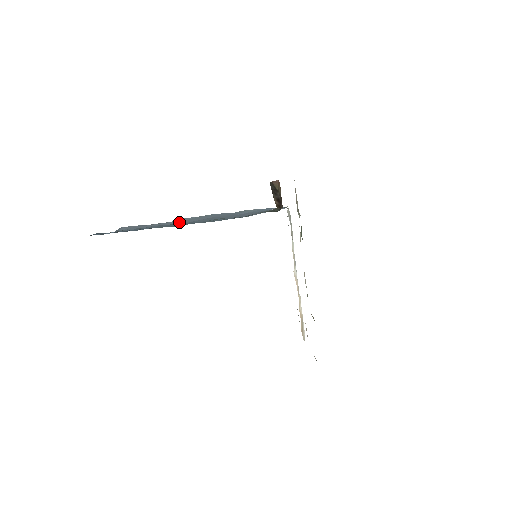
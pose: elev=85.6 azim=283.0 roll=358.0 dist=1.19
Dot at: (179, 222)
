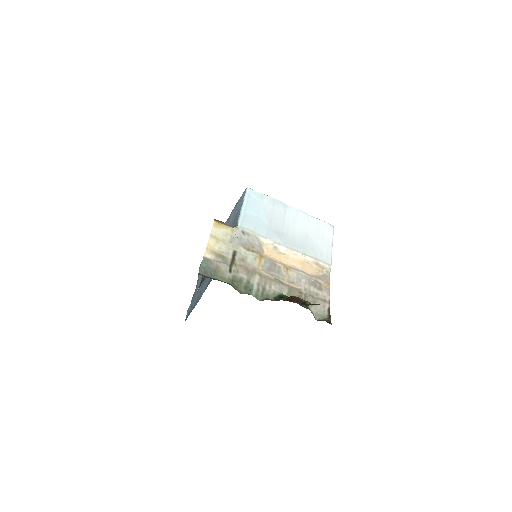
Dot at: occluded
